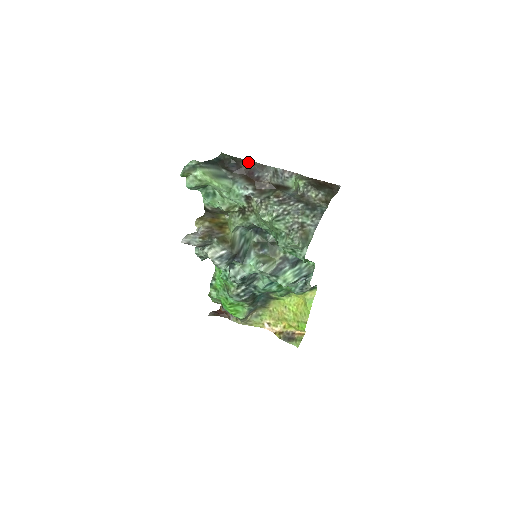
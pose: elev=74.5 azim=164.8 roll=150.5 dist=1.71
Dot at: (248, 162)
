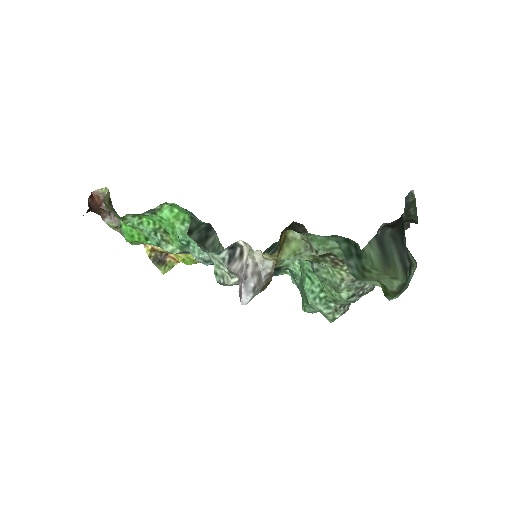
Dot at: occluded
